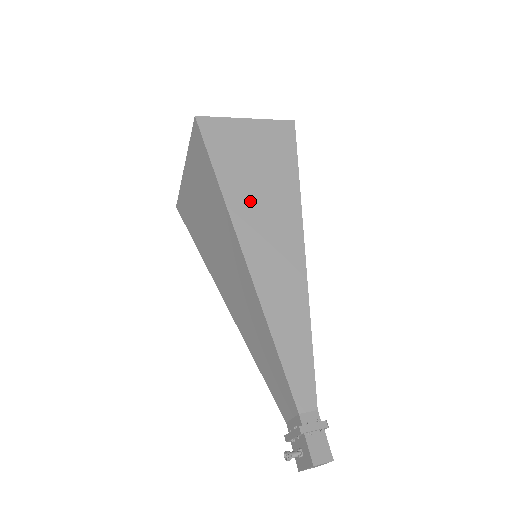
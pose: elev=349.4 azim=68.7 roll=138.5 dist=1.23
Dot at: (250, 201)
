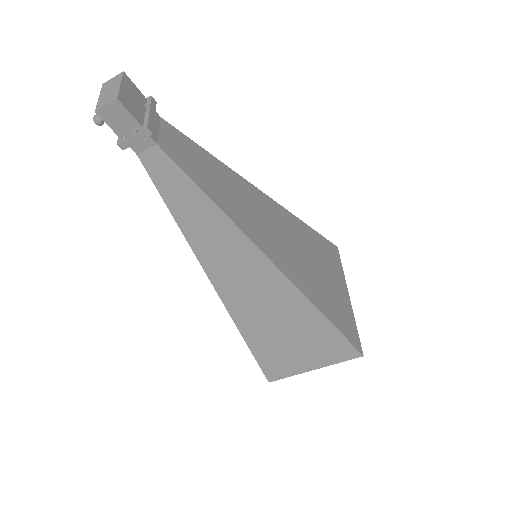
Dot at: occluded
